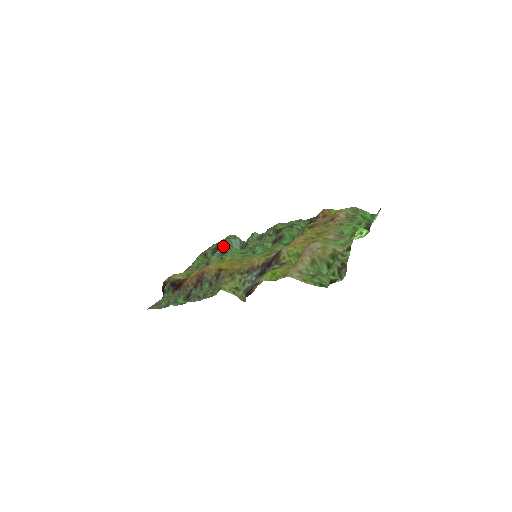
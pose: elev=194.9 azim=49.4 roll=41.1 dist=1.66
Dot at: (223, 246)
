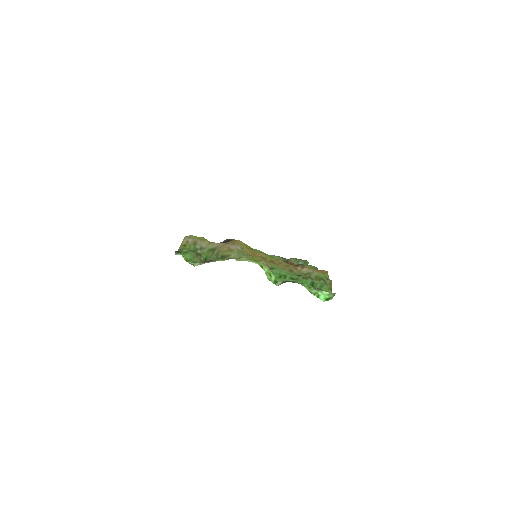
Dot at: (290, 259)
